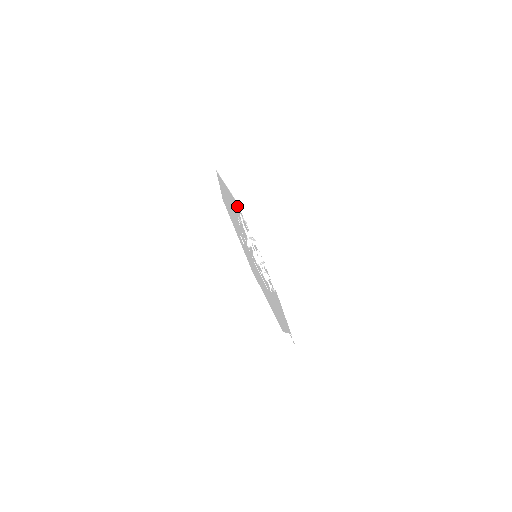
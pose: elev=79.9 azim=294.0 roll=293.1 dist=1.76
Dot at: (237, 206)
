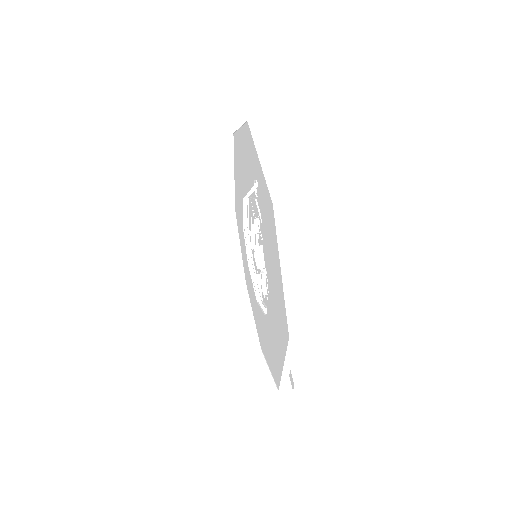
Dot at: (237, 216)
